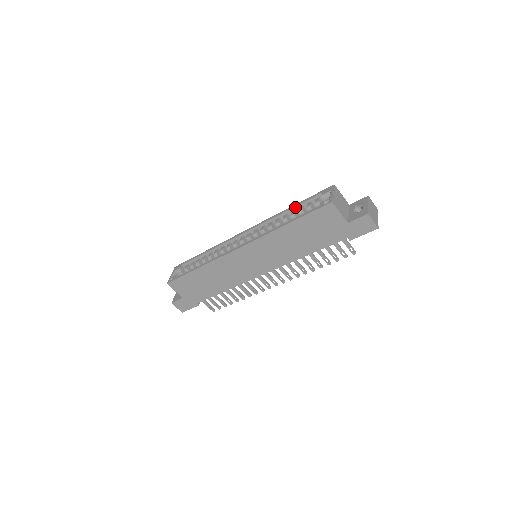
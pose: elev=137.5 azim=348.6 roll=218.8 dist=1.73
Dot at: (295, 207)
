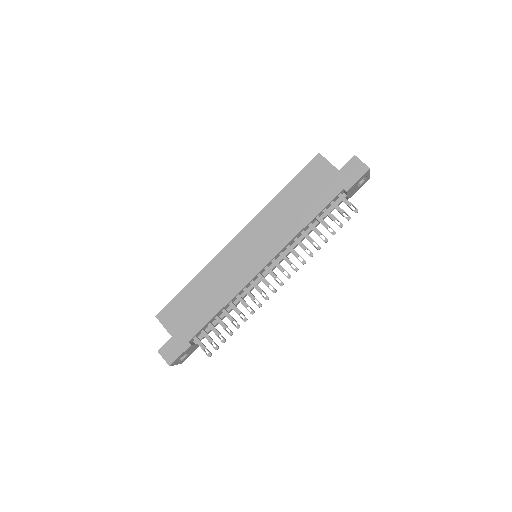
Dot at: occluded
